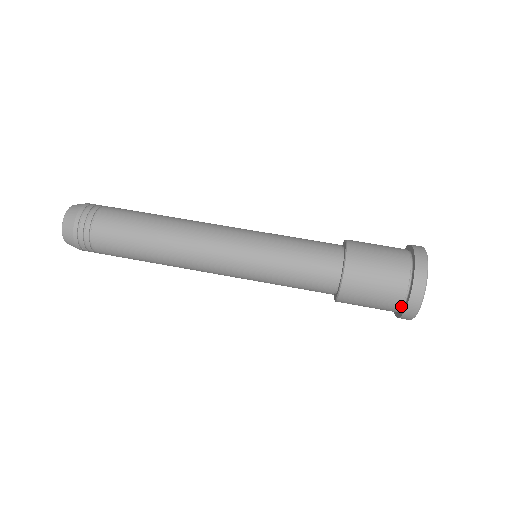
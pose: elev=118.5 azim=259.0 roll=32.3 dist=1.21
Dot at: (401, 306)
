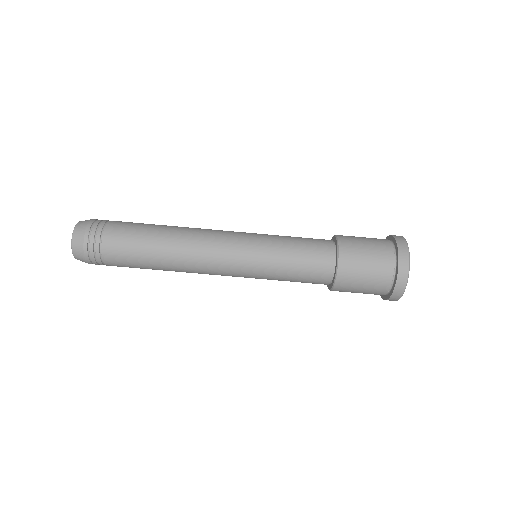
Dot at: (390, 286)
